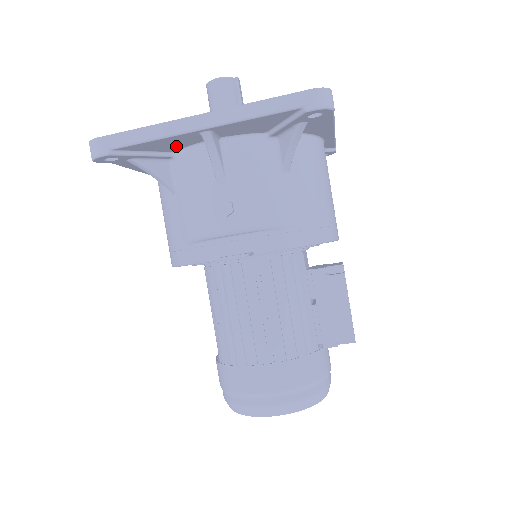
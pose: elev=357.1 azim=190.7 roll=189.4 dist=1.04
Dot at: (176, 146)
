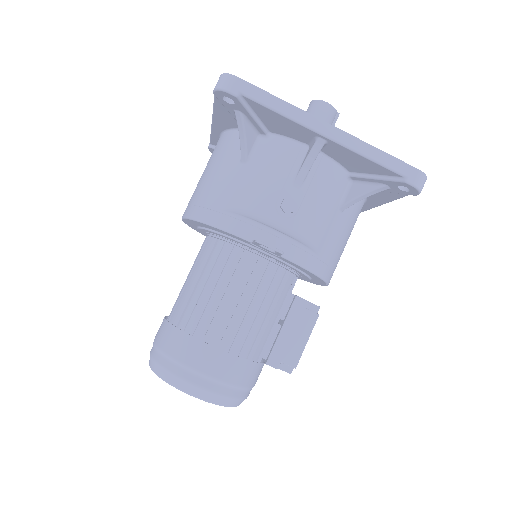
Dot at: (282, 130)
